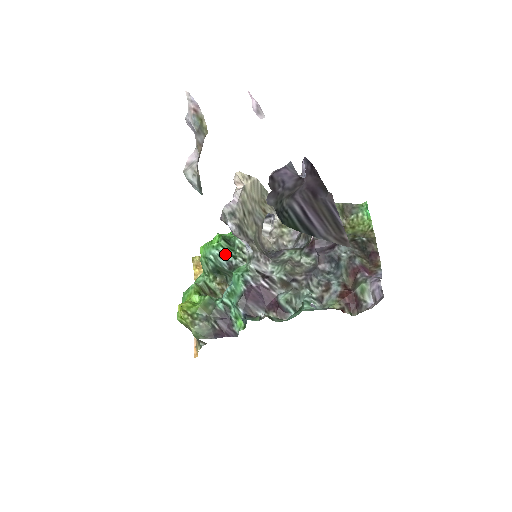
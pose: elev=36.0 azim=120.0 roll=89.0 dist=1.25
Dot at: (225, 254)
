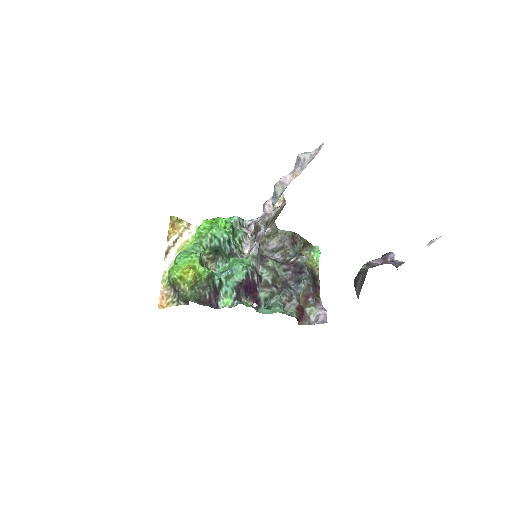
Dot at: (231, 241)
